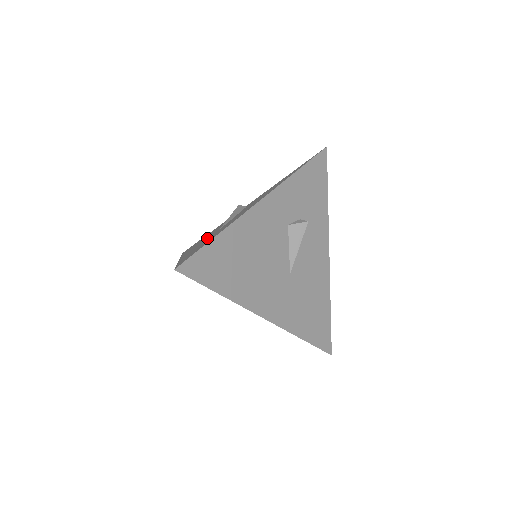
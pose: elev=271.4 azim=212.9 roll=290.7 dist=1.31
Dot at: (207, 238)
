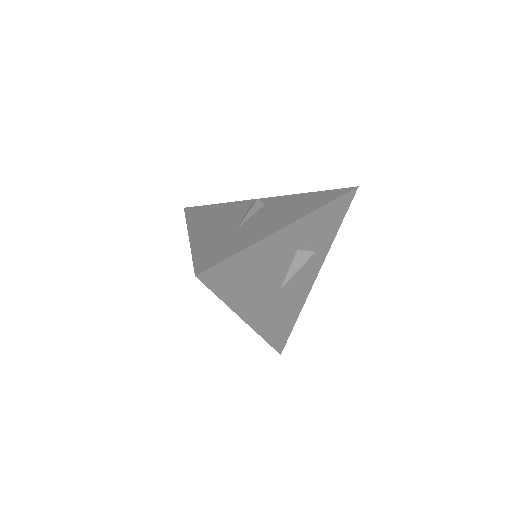
Dot at: (222, 229)
